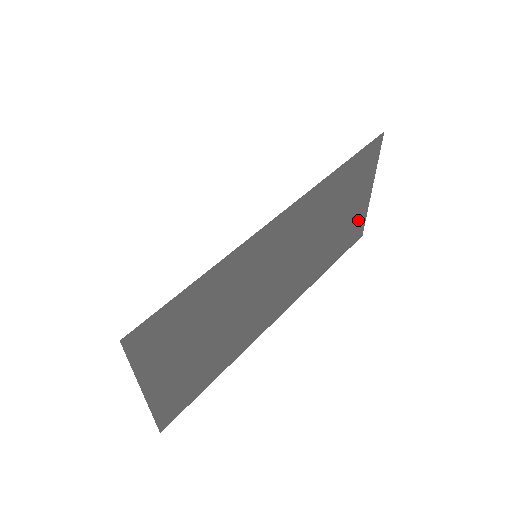
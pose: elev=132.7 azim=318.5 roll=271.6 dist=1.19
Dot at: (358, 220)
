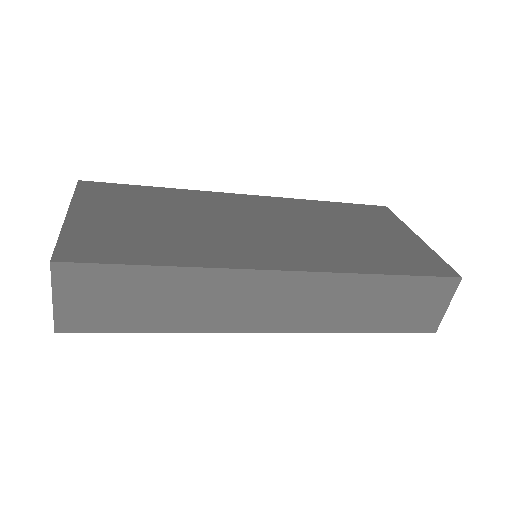
Dot at: (419, 254)
